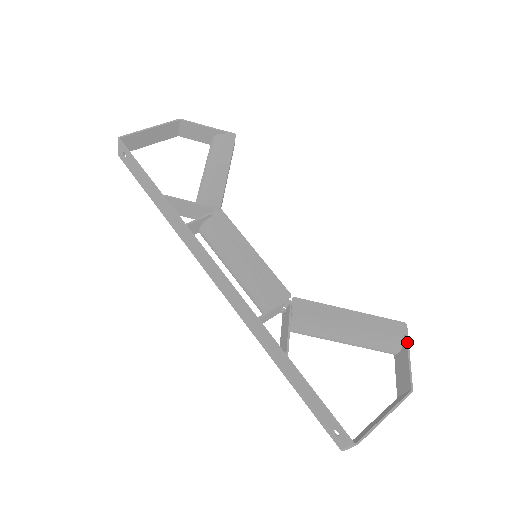
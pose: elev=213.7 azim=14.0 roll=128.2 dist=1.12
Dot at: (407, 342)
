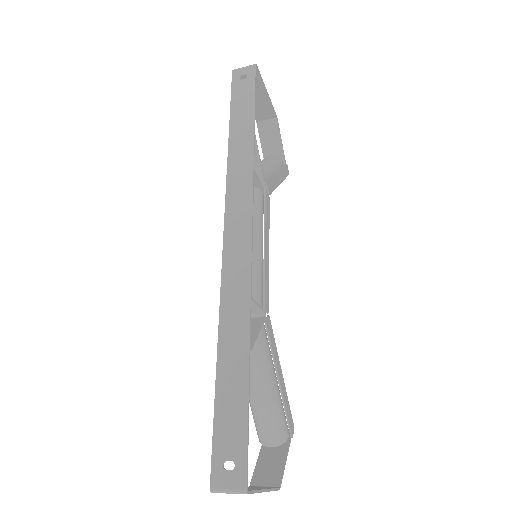
Dot at: occluded
